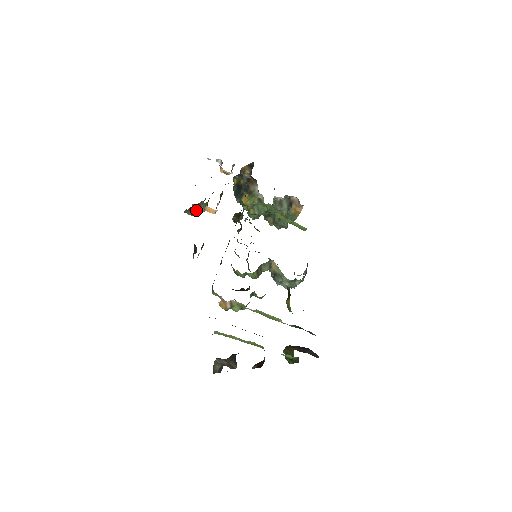
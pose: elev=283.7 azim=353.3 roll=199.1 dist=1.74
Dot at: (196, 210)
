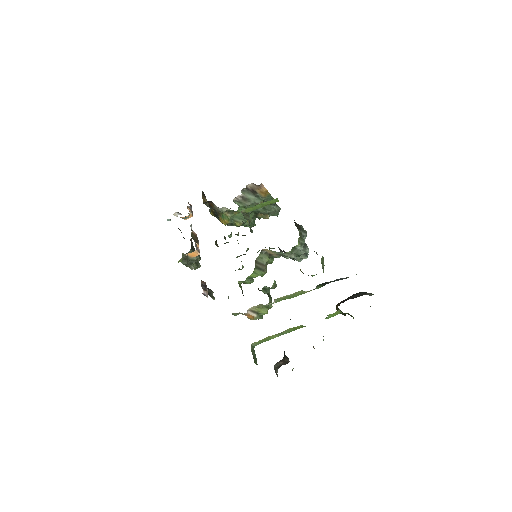
Dot at: (190, 263)
